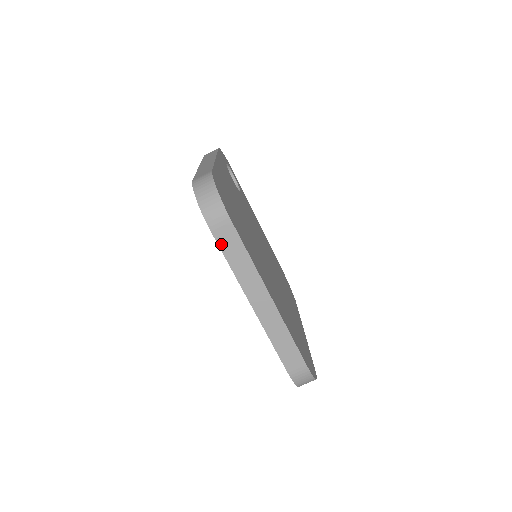
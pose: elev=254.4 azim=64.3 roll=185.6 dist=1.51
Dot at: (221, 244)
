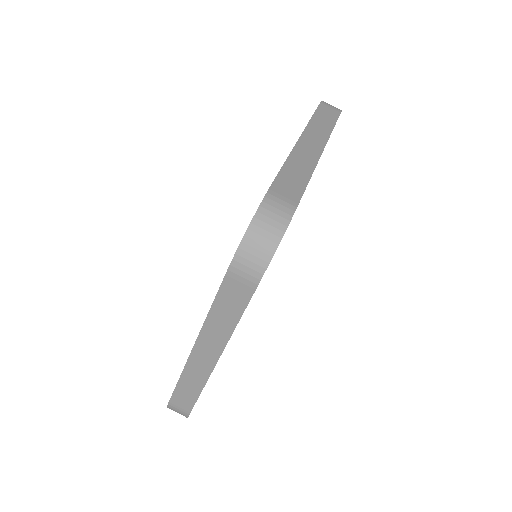
Dot at: (223, 291)
